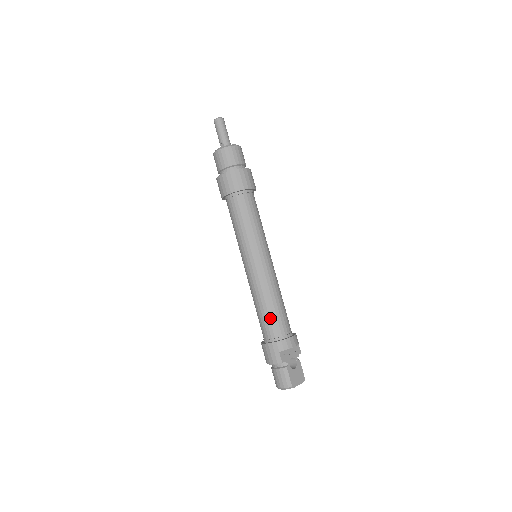
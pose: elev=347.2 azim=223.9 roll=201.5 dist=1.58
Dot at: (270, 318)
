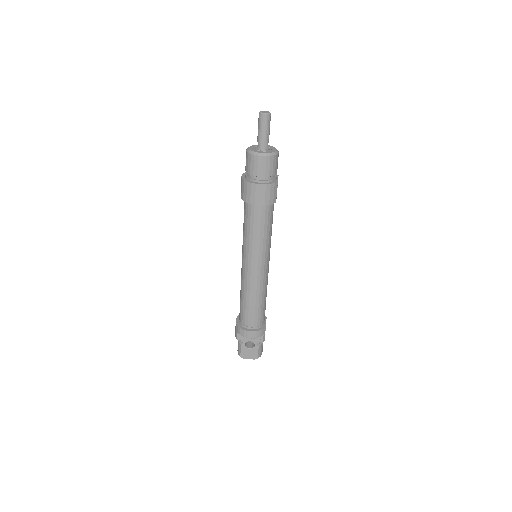
Dot at: (241, 308)
